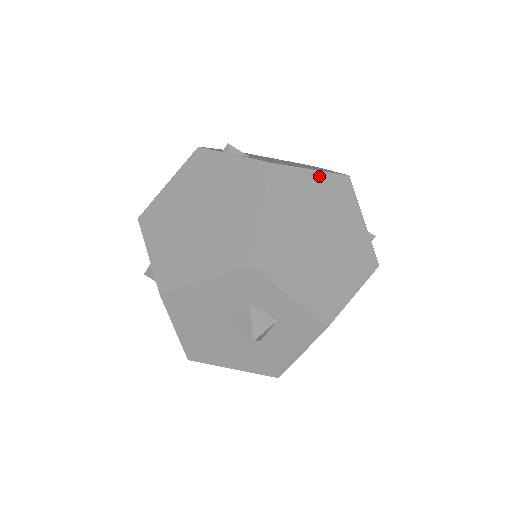
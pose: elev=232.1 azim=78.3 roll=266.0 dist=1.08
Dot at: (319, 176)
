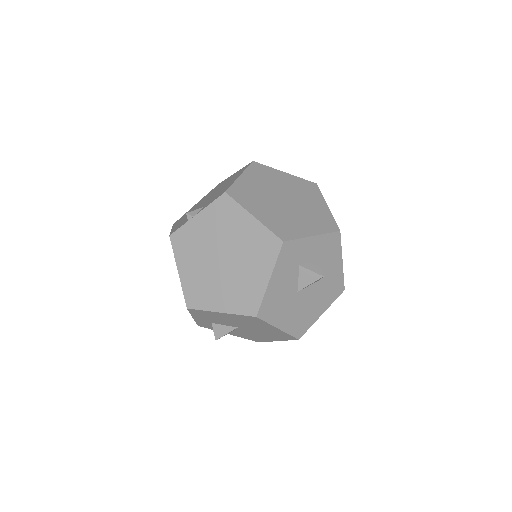
Dot at: (245, 175)
